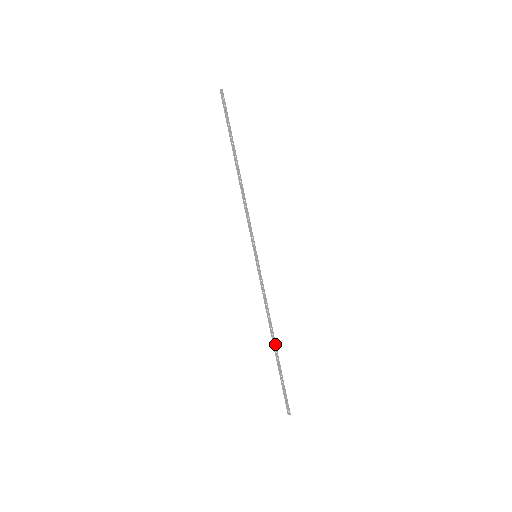
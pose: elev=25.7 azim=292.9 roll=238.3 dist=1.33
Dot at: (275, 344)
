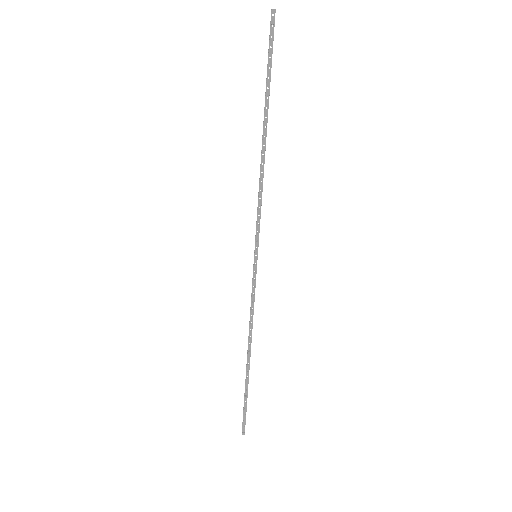
Dot at: occluded
